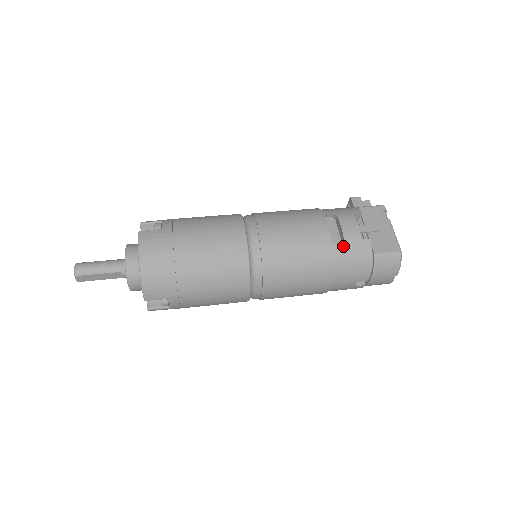
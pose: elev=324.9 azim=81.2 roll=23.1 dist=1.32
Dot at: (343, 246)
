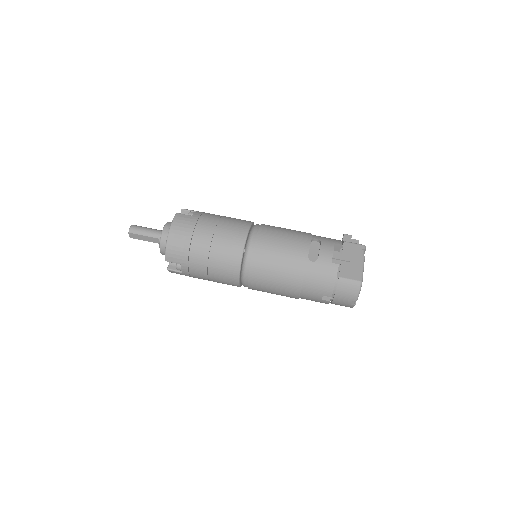
Dot at: (316, 264)
